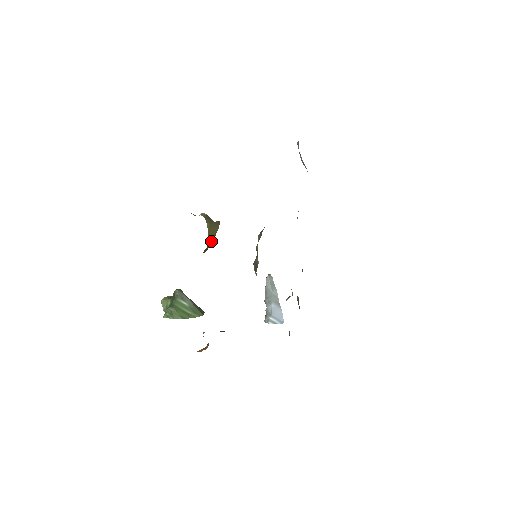
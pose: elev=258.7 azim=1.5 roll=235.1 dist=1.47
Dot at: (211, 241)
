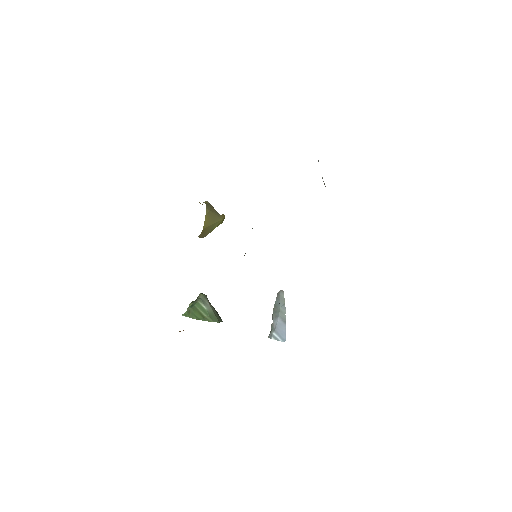
Dot at: (210, 228)
